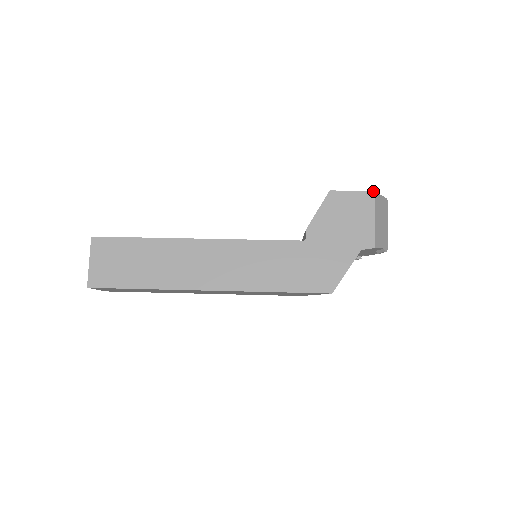
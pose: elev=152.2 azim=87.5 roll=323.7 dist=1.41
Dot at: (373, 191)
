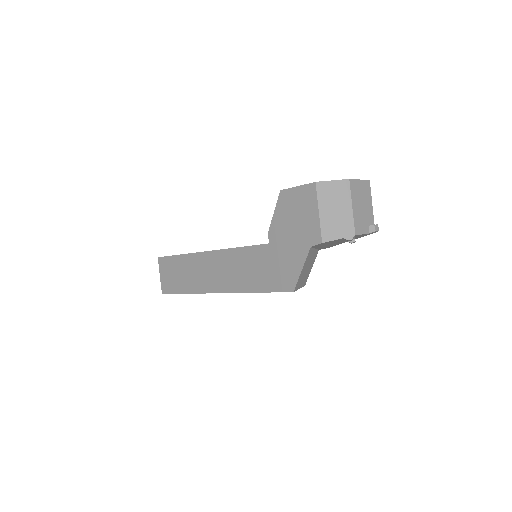
Dot at: (314, 182)
